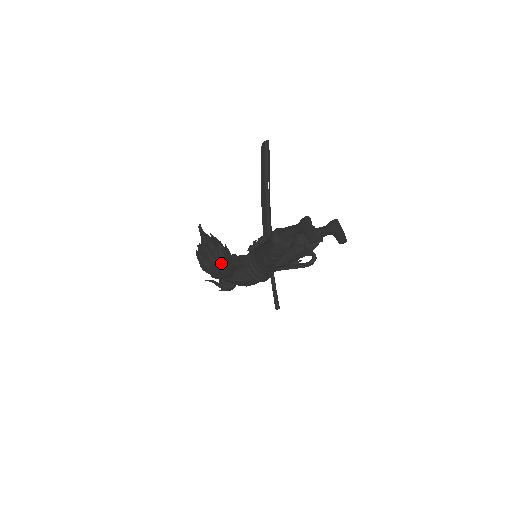
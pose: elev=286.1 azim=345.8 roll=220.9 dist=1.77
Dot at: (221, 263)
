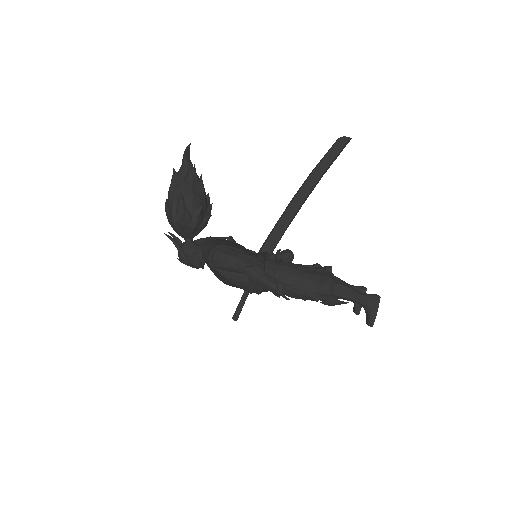
Dot at: (224, 247)
